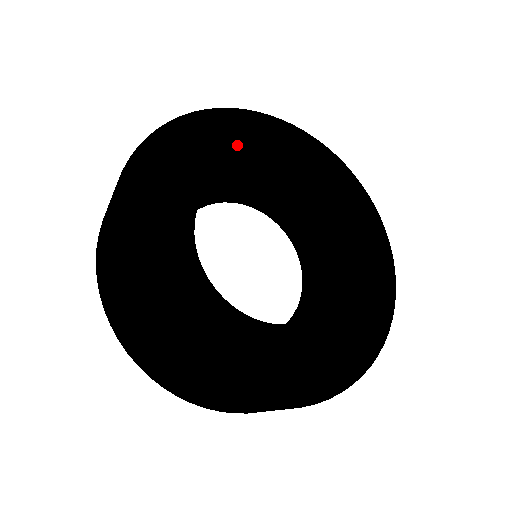
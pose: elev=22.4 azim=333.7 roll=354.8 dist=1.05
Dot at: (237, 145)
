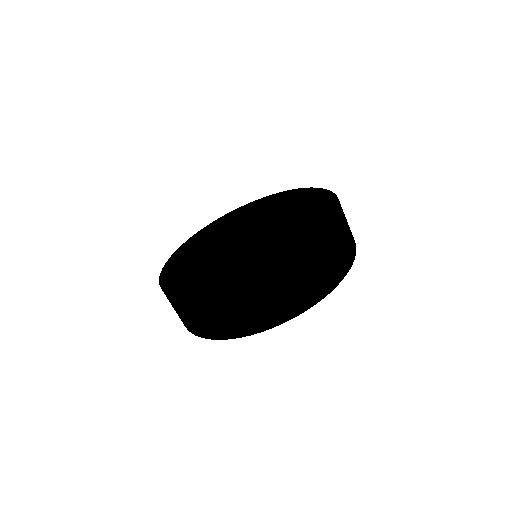
Dot at: (188, 255)
